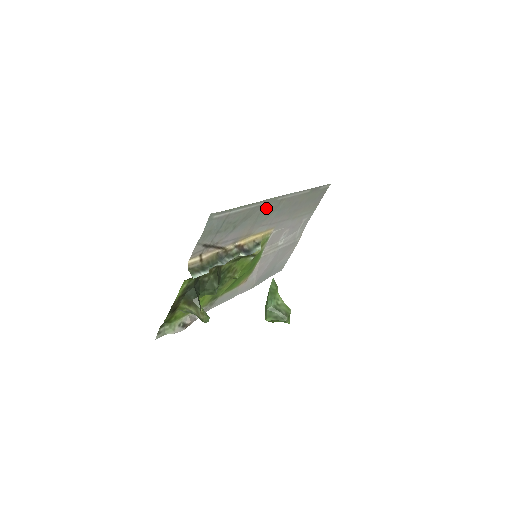
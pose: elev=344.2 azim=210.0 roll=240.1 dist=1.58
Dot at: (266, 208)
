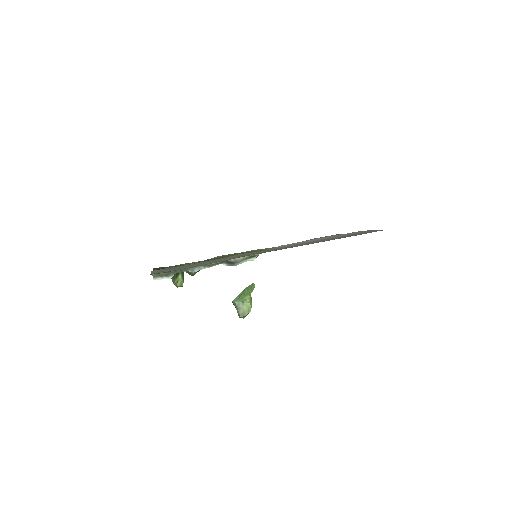
Dot at: (248, 254)
